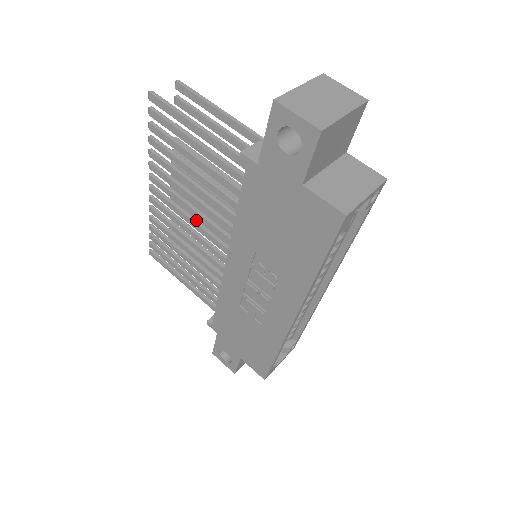
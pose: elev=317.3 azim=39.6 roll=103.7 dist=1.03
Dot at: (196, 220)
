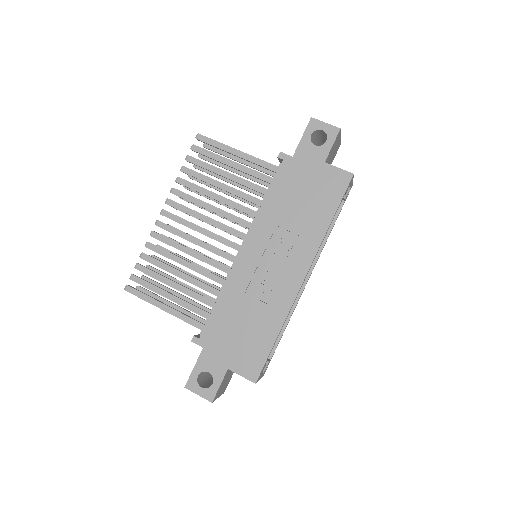
Dot at: (207, 230)
